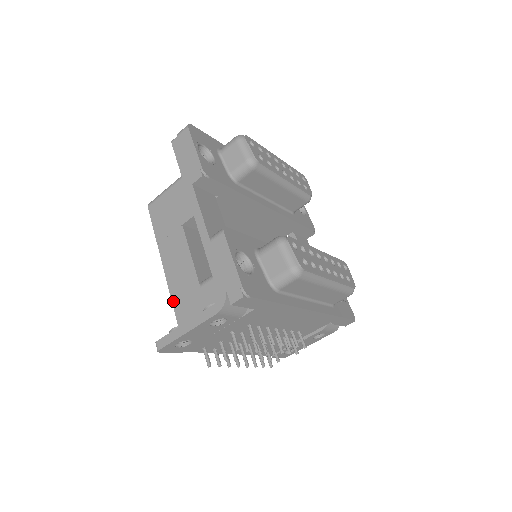
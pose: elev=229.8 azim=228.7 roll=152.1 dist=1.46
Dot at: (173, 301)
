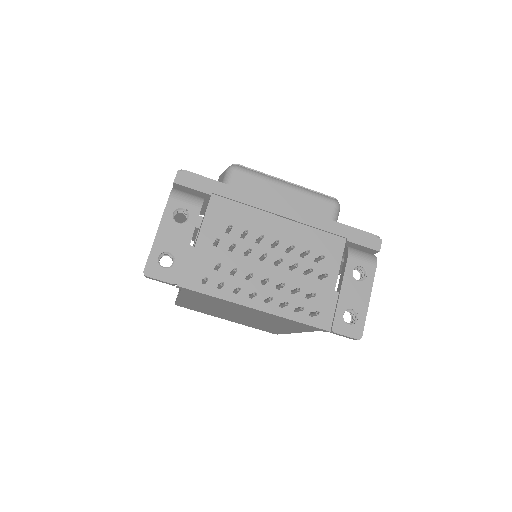
Dot at: occluded
